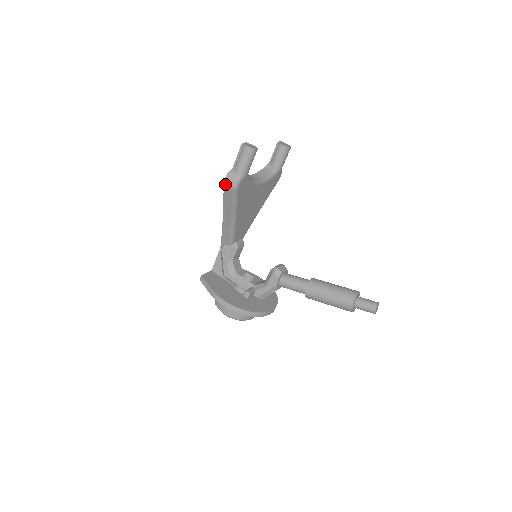
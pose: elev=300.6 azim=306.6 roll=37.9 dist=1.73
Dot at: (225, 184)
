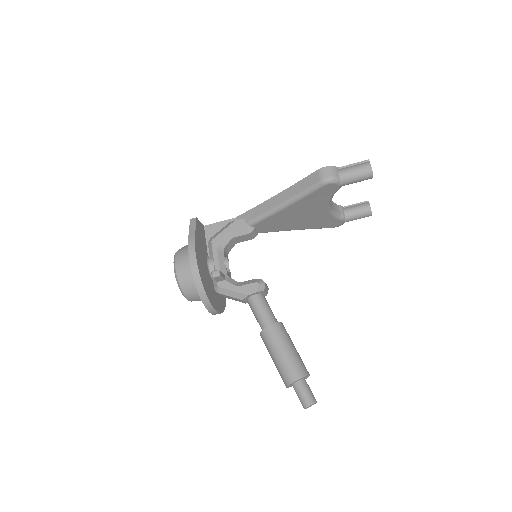
Dot at: (319, 171)
